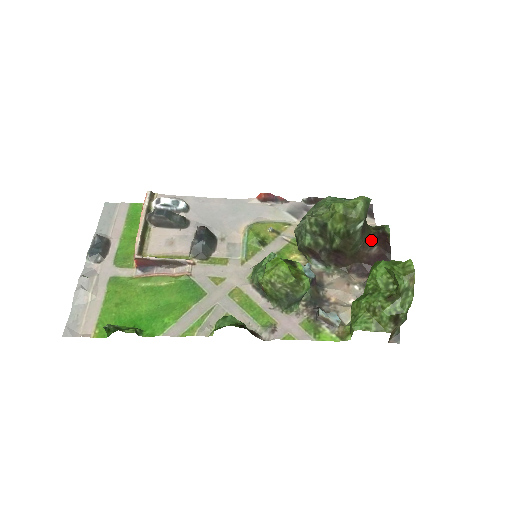
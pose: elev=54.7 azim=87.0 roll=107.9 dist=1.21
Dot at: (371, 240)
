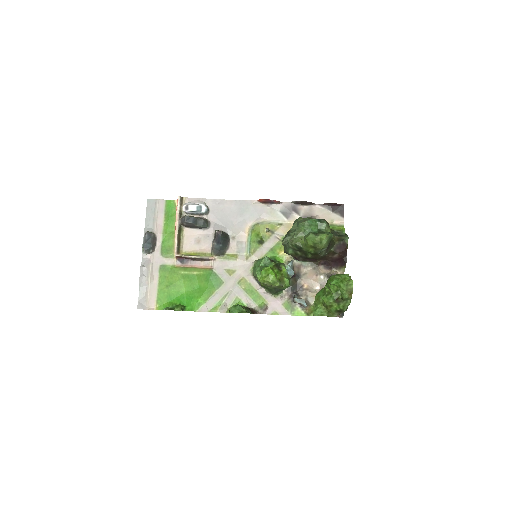
Dot at: (334, 250)
